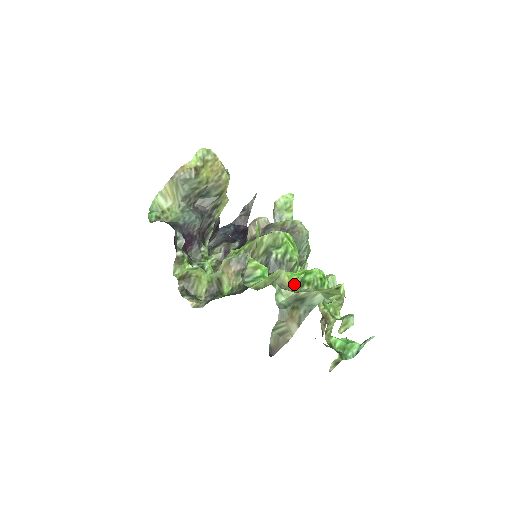
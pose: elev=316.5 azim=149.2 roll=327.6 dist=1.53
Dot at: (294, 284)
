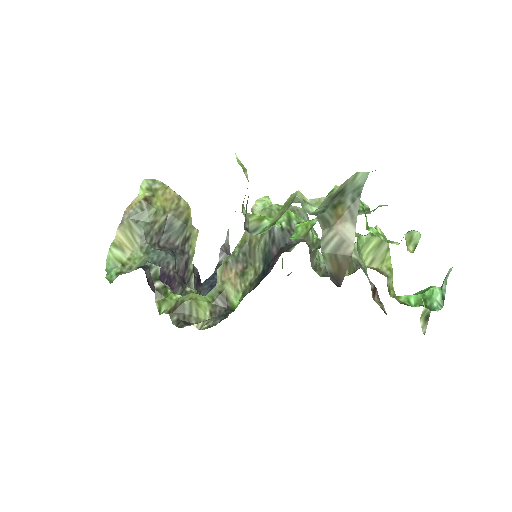
Dot at: occluded
